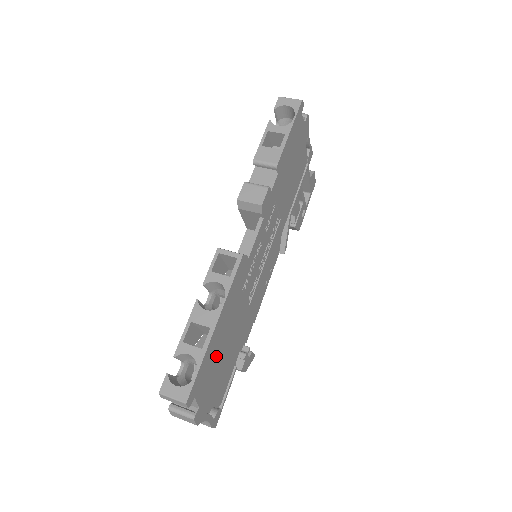
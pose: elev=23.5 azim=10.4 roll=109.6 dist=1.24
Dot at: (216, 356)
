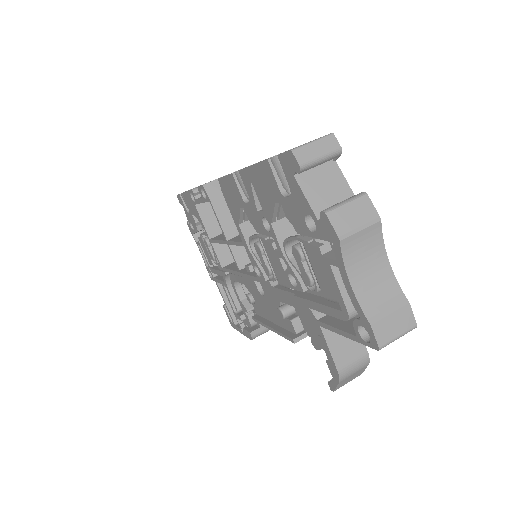
Dot at: occluded
